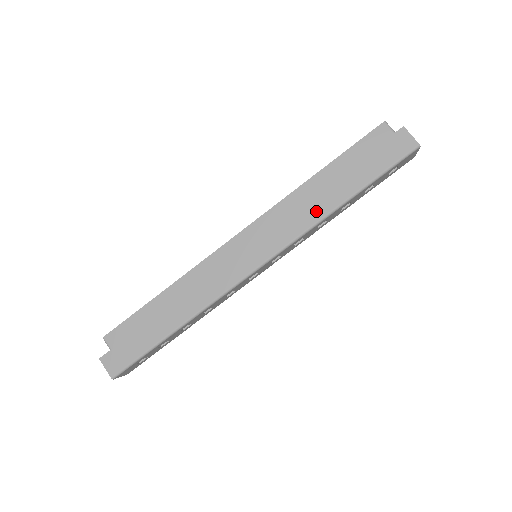
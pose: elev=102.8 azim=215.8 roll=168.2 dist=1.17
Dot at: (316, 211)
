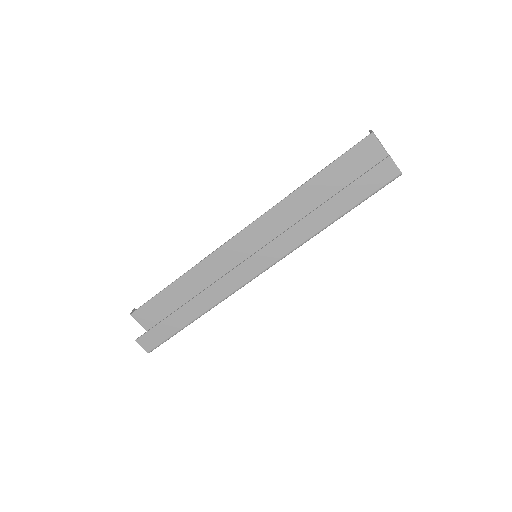
Dot at: (309, 229)
